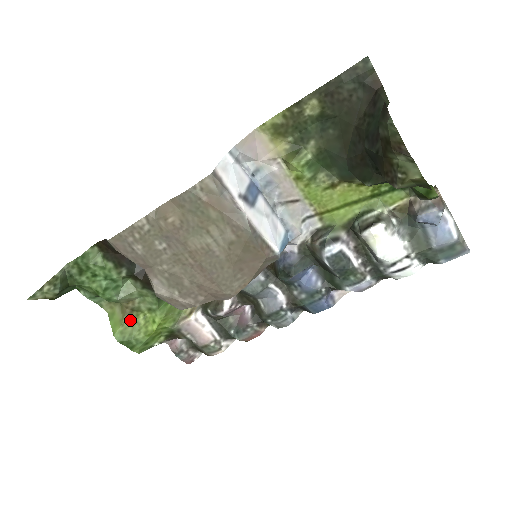
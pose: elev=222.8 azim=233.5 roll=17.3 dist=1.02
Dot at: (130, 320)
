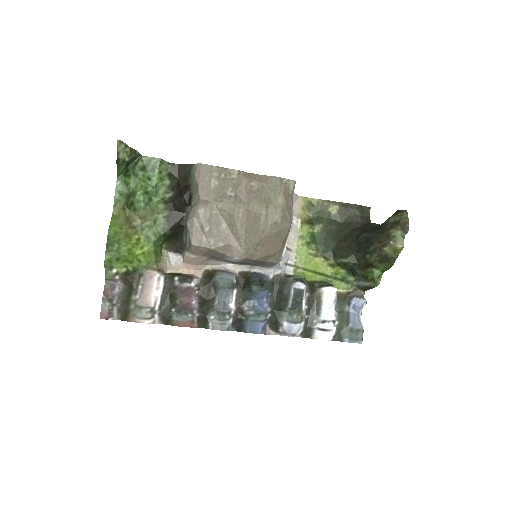
Dot at: (127, 231)
